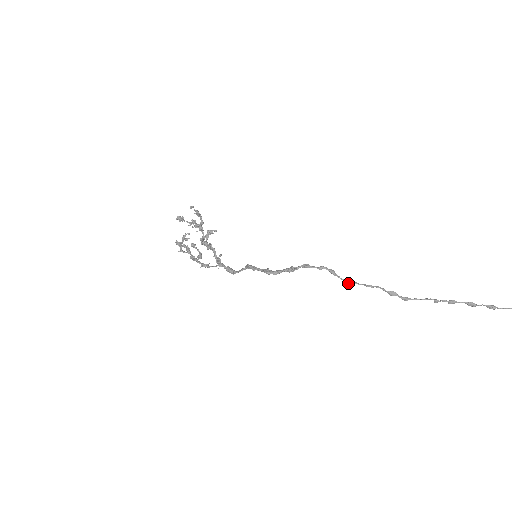
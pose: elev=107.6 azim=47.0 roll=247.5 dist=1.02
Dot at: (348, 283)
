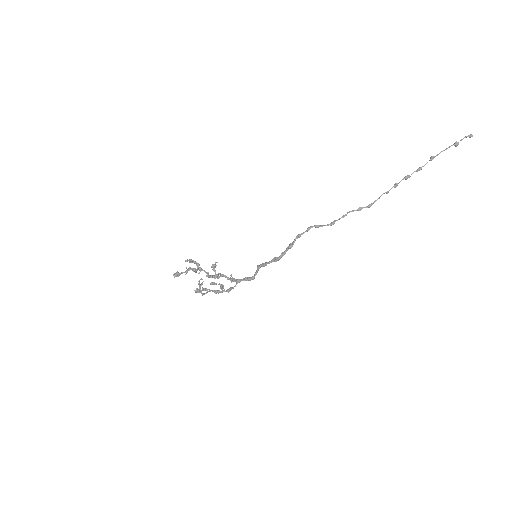
Dot at: (331, 225)
